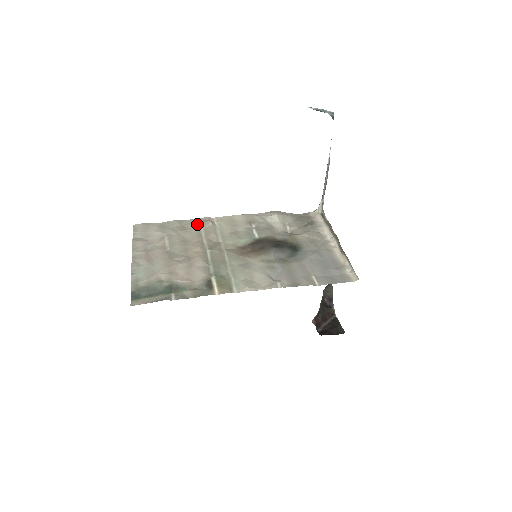
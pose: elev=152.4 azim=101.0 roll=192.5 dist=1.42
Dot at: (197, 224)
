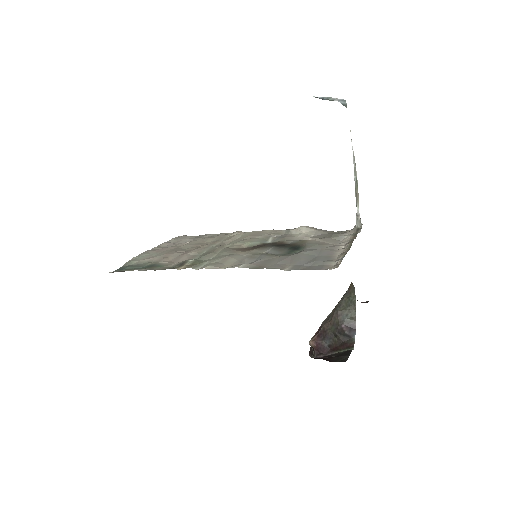
Dot at: (225, 235)
